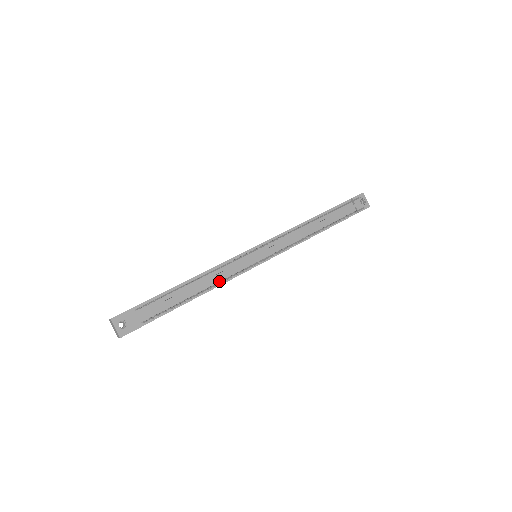
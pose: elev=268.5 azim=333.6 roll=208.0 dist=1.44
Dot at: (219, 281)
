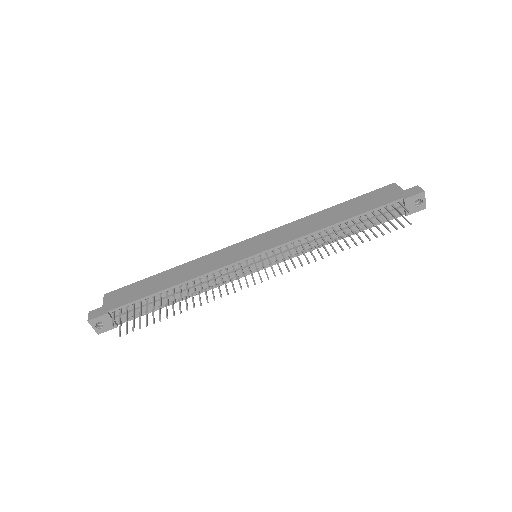
Dot at: (204, 288)
